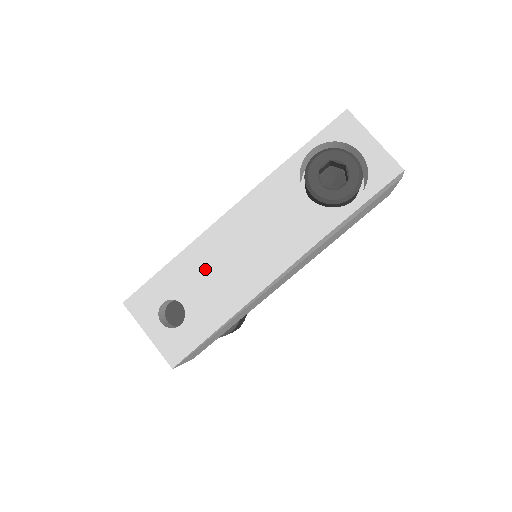
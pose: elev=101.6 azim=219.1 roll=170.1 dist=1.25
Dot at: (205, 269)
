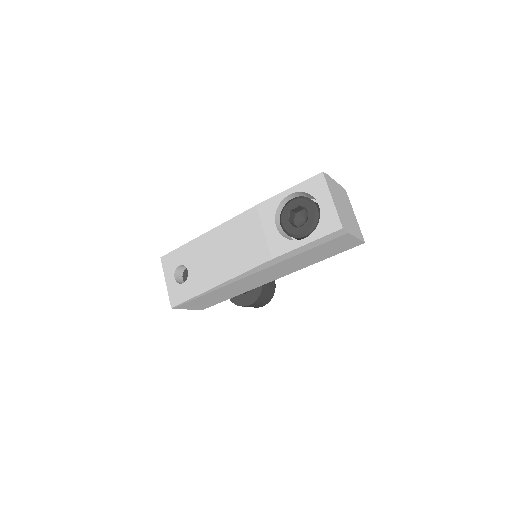
Dot at: (206, 253)
